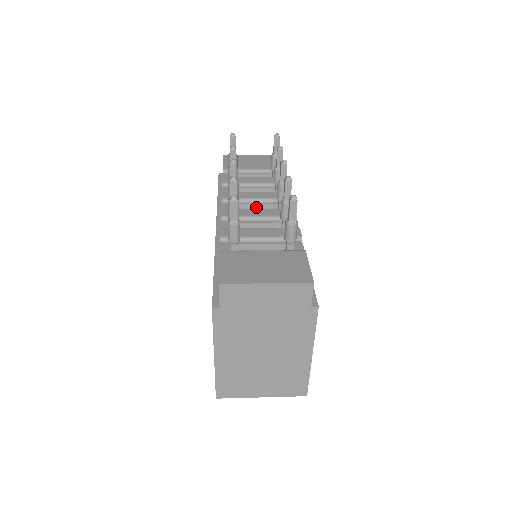
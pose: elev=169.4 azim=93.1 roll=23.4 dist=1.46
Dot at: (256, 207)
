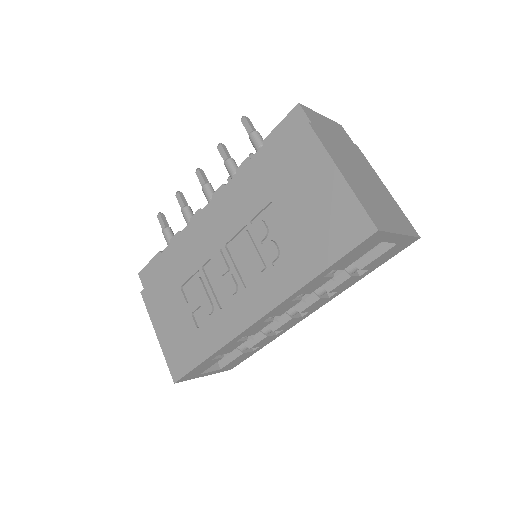
Dot at: occluded
